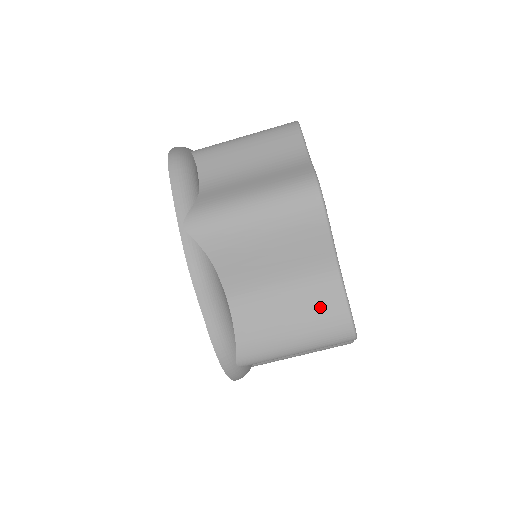
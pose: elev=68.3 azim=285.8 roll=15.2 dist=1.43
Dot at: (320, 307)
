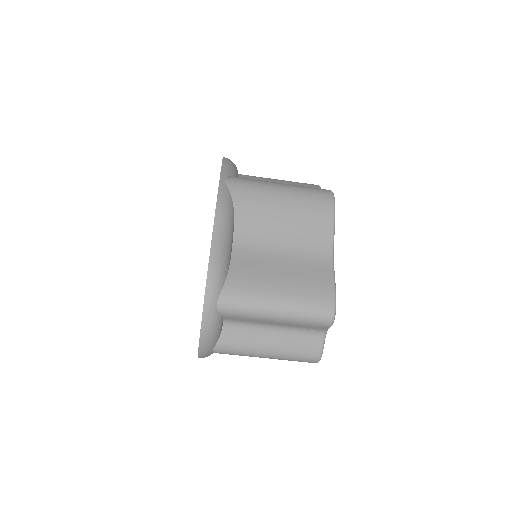
Dot at: (310, 277)
